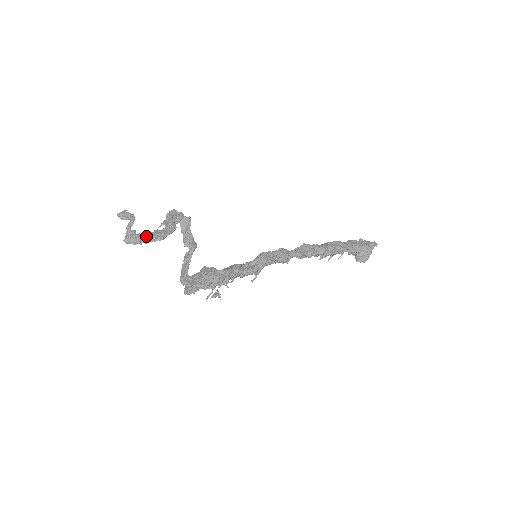
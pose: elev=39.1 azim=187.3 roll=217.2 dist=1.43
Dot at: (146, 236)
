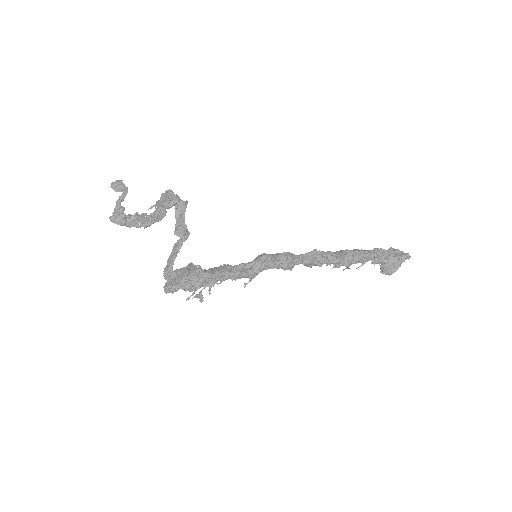
Dot at: (132, 219)
